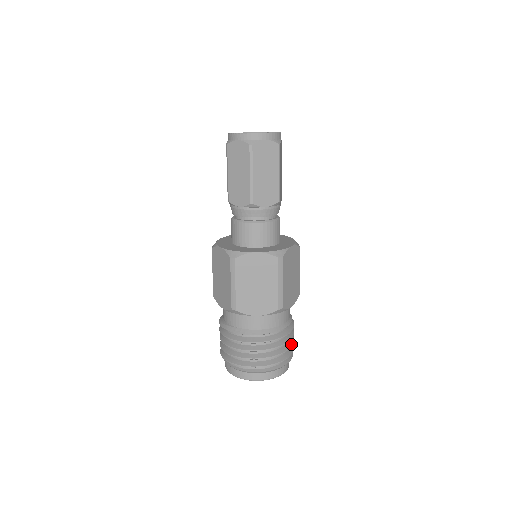
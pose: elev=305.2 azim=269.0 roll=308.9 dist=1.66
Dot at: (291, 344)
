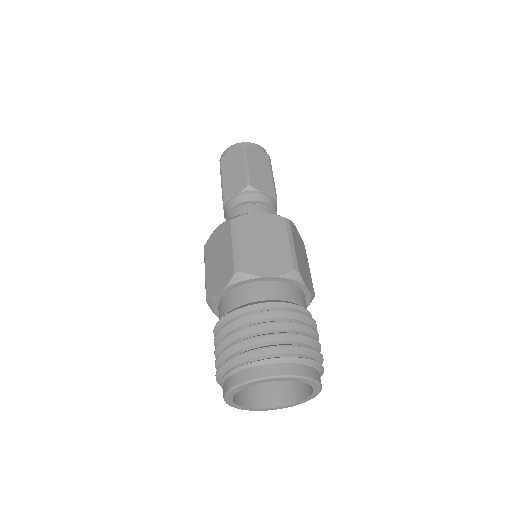
Dot at: (318, 343)
